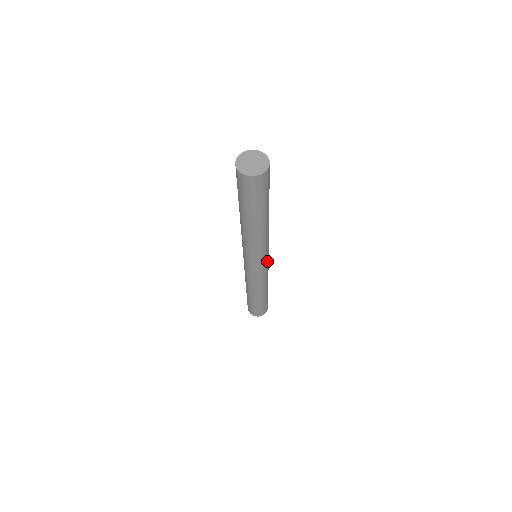
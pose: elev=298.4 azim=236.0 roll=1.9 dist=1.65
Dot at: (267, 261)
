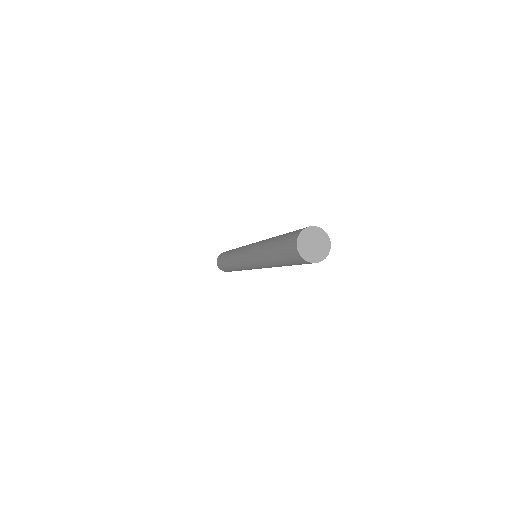
Dot at: occluded
